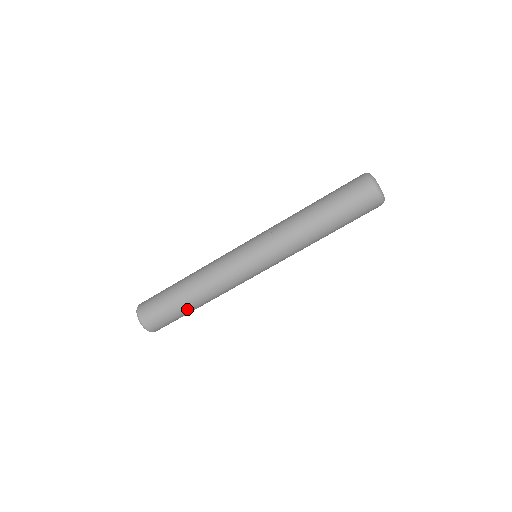
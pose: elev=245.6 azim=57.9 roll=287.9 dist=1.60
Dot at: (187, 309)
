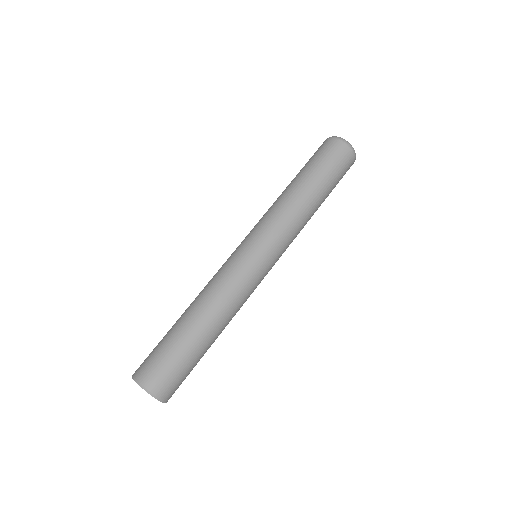
Dot at: (187, 334)
